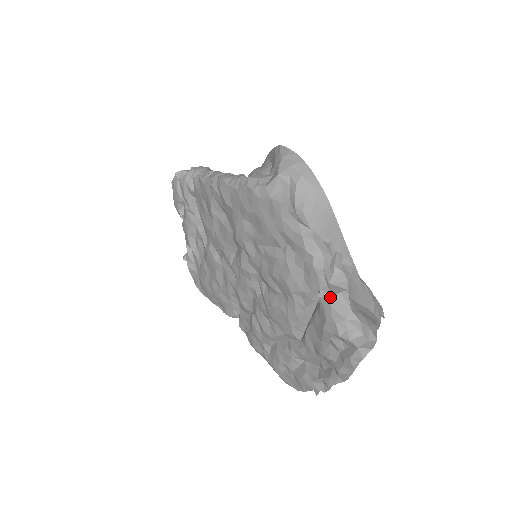
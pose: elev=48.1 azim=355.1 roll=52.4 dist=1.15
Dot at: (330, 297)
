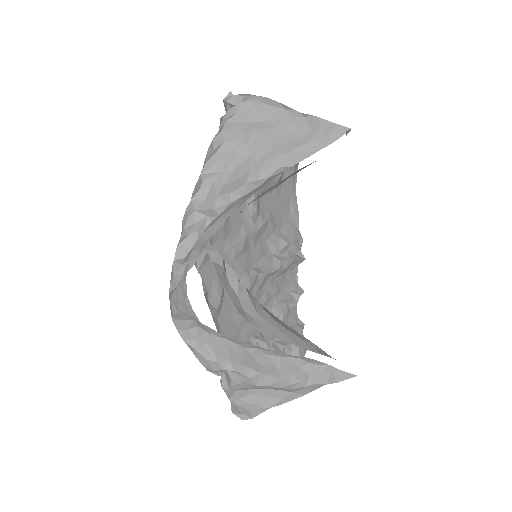
Dot at: (220, 380)
